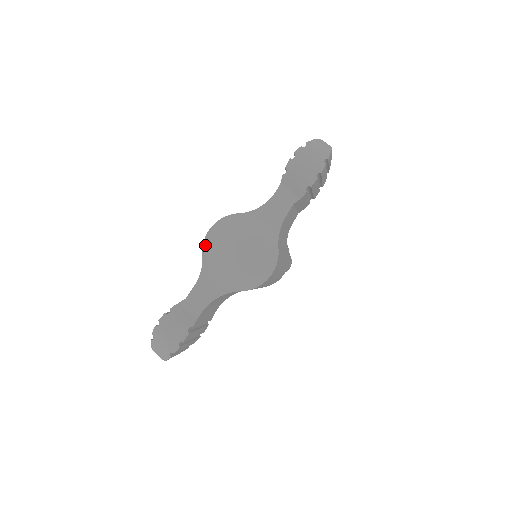
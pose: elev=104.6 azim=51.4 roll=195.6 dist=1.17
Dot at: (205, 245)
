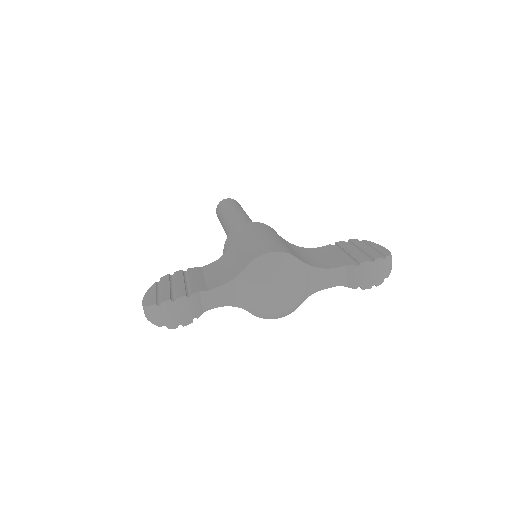
Dot at: (257, 264)
